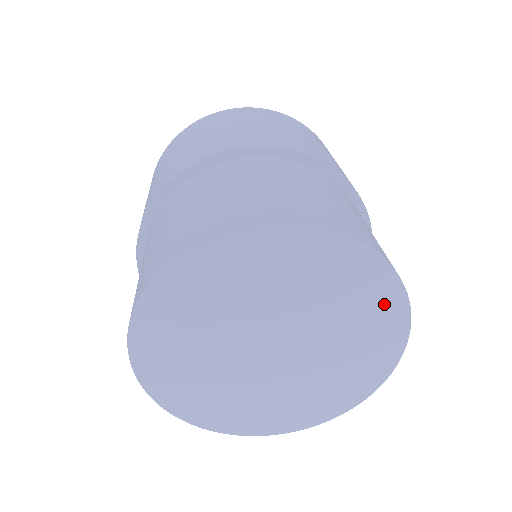
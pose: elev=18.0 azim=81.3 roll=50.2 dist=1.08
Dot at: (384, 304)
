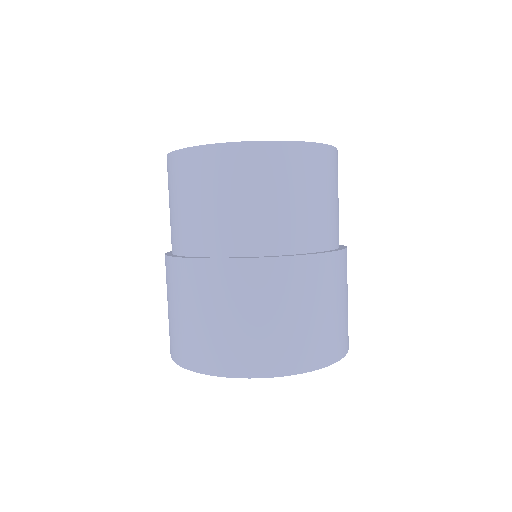
Dot at: occluded
